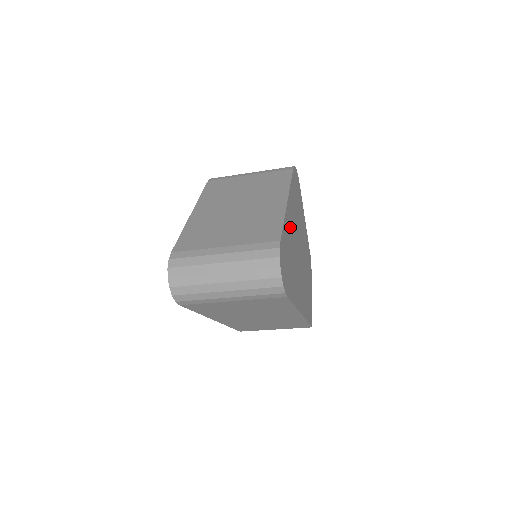
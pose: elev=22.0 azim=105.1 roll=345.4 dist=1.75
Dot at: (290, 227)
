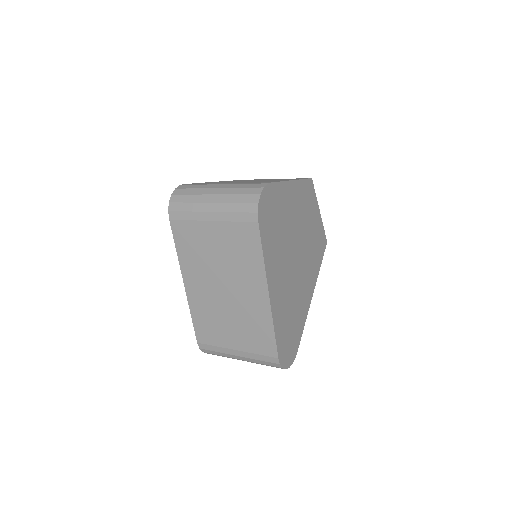
Dot at: (280, 298)
